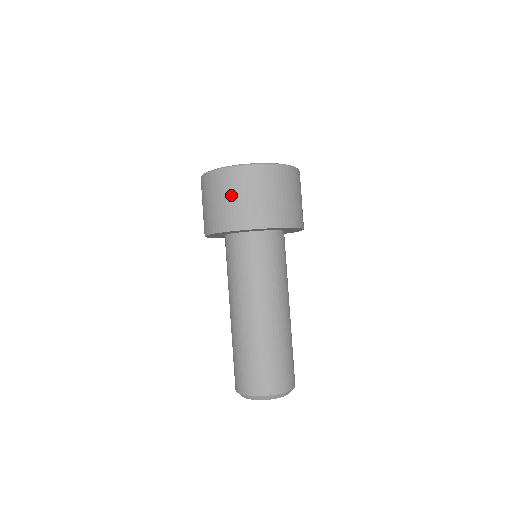
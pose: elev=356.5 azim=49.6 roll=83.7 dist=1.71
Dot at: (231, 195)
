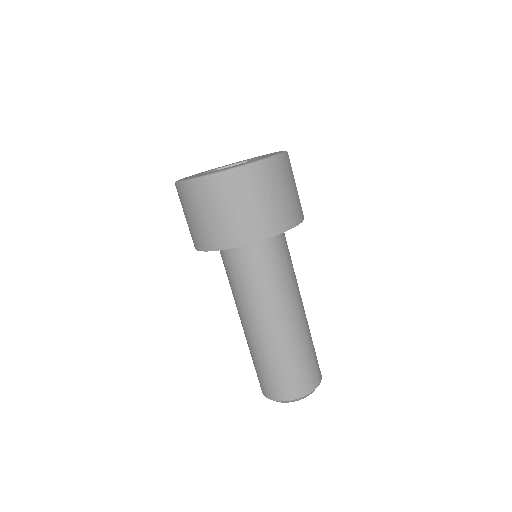
Dot at: (267, 195)
